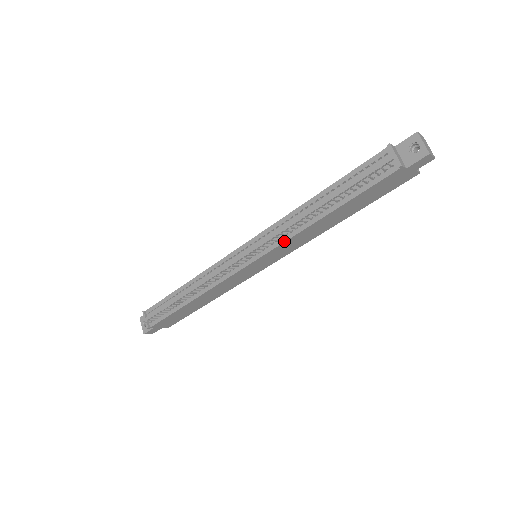
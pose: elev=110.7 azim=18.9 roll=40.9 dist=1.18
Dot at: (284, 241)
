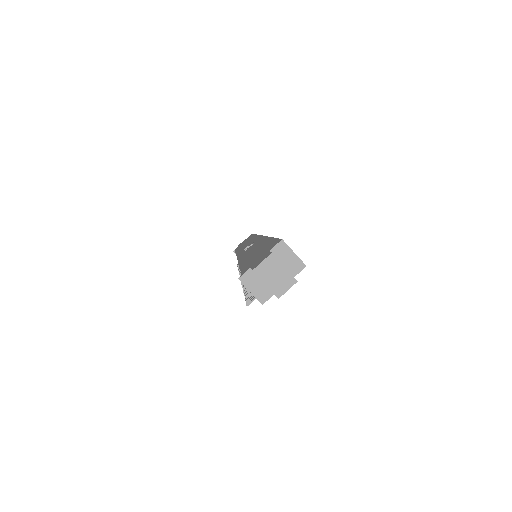
Dot at: occluded
